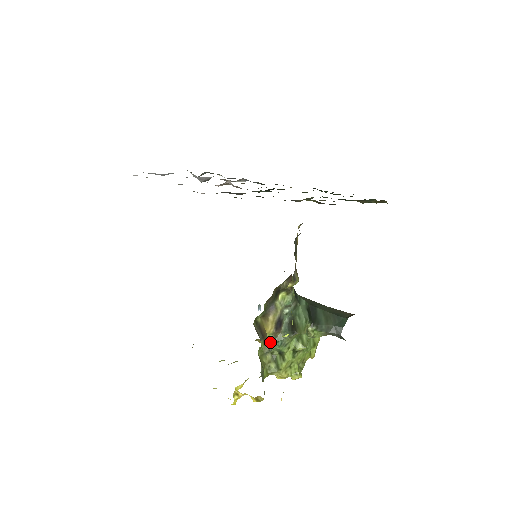
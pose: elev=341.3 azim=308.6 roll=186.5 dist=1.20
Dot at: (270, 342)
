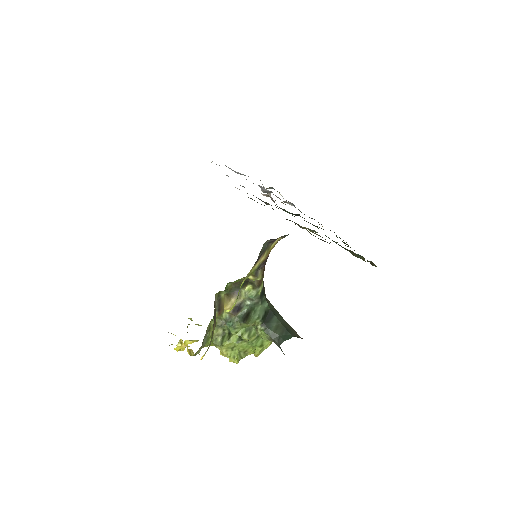
Dot at: (224, 319)
